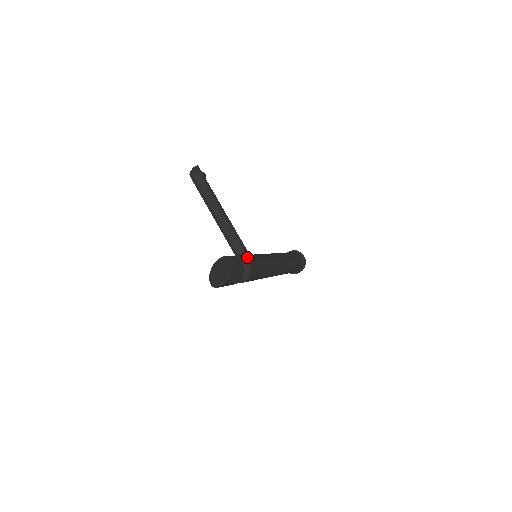
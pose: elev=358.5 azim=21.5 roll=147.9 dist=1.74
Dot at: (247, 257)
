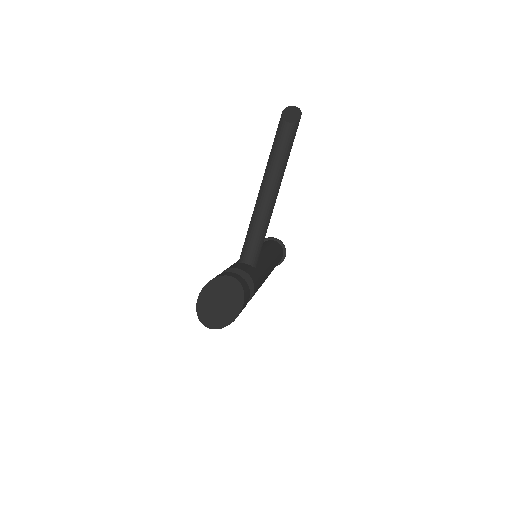
Dot at: (256, 282)
